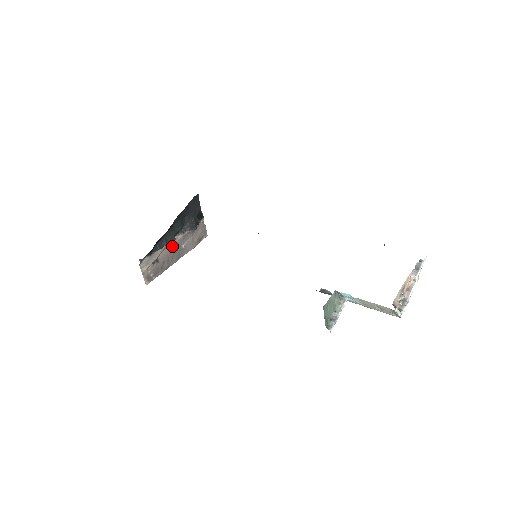
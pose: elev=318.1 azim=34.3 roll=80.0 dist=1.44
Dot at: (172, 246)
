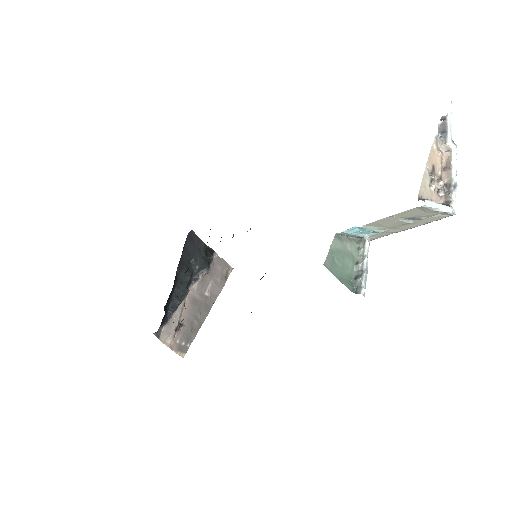
Dot at: (192, 300)
